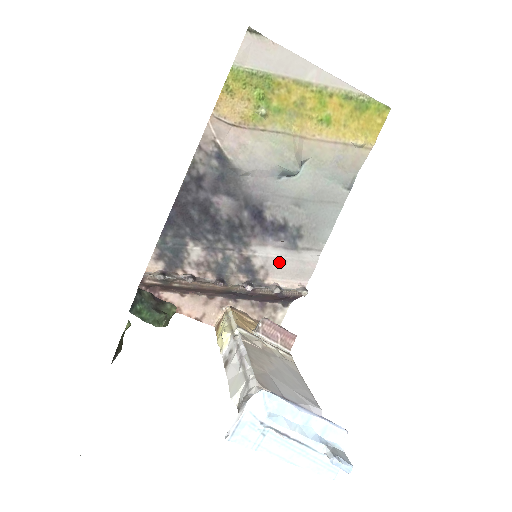
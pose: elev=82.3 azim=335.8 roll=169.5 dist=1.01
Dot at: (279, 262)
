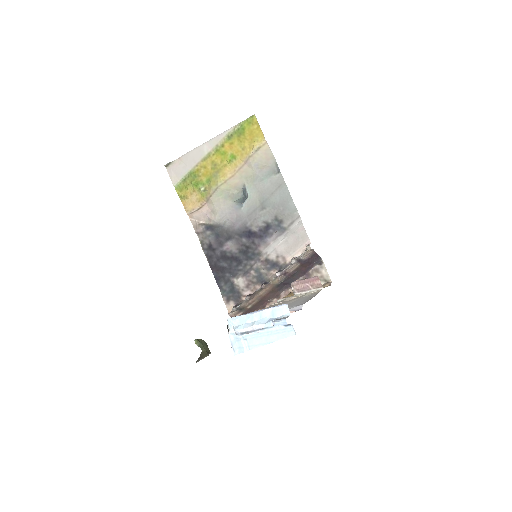
Dot at: (284, 245)
